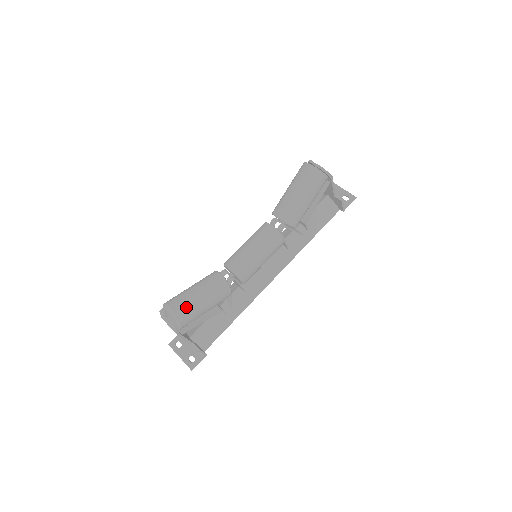
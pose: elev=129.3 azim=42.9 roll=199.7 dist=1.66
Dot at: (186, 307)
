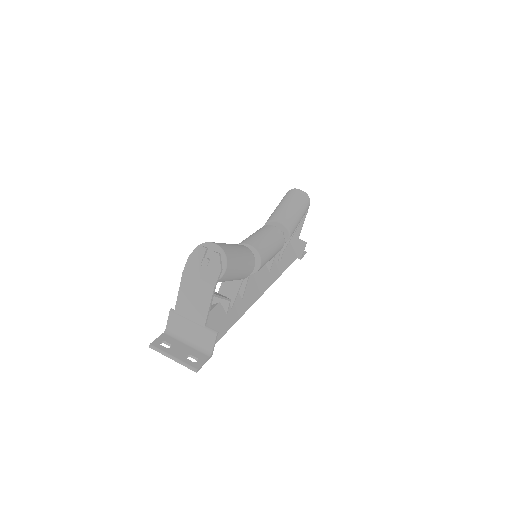
Dot at: (230, 250)
